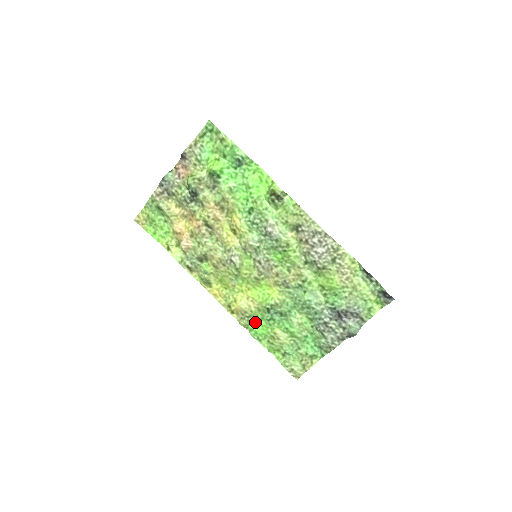
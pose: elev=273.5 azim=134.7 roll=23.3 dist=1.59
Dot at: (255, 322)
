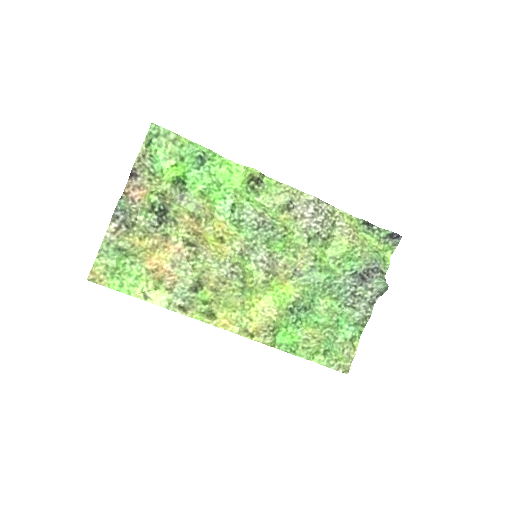
Dot at: (281, 333)
